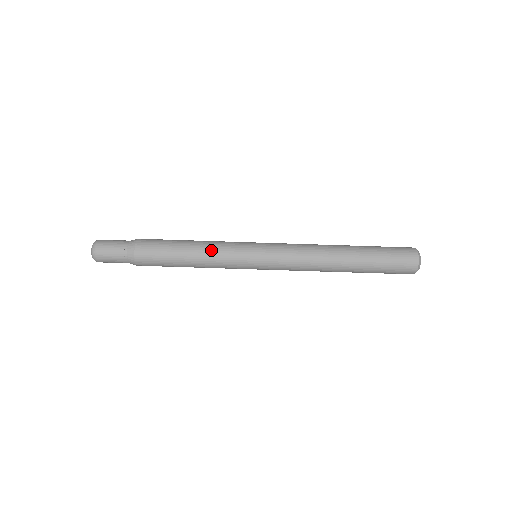
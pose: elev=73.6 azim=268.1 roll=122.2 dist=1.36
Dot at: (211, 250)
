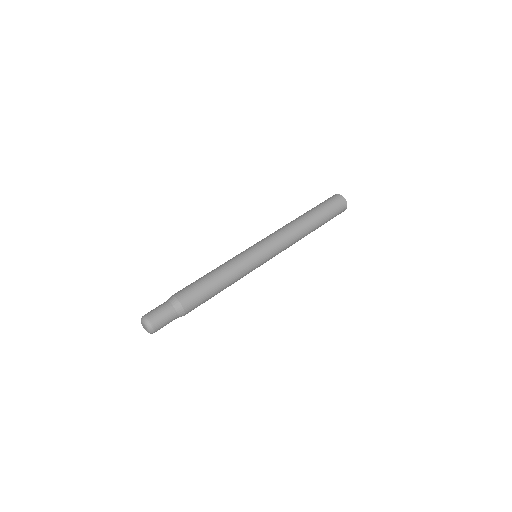
Dot at: (227, 265)
